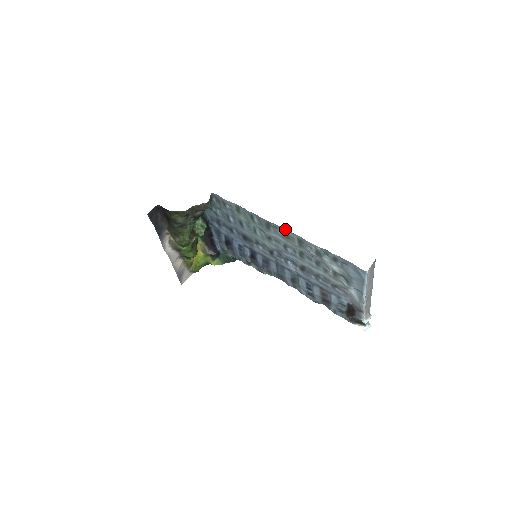
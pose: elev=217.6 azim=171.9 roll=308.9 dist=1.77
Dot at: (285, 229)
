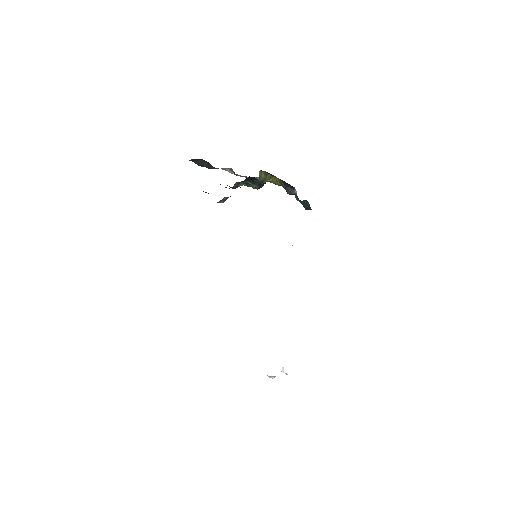
Dot at: occluded
